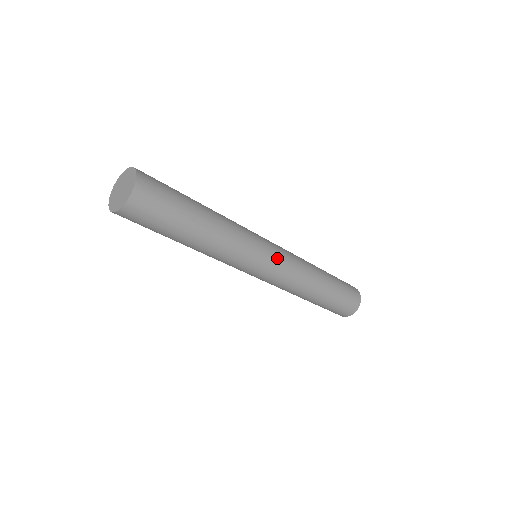
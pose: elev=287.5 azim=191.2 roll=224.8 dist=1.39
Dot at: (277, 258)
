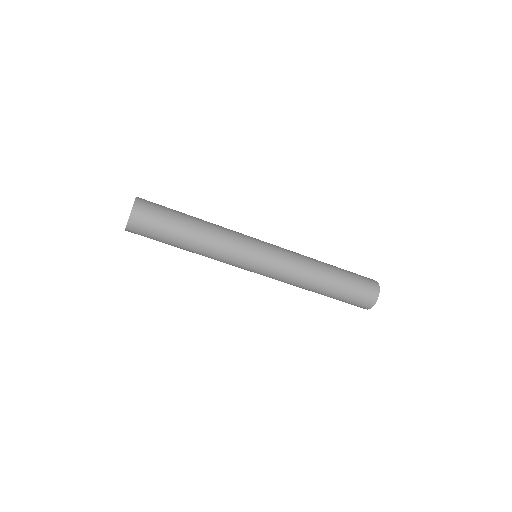
Dot at: (270, 244)
